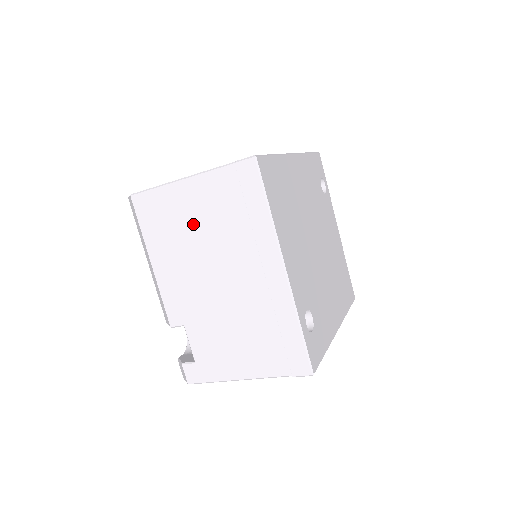
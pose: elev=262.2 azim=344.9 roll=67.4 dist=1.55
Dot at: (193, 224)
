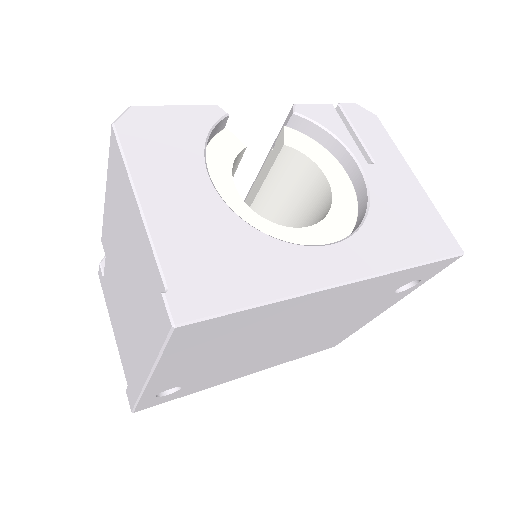
Dot at: (129, 240)
